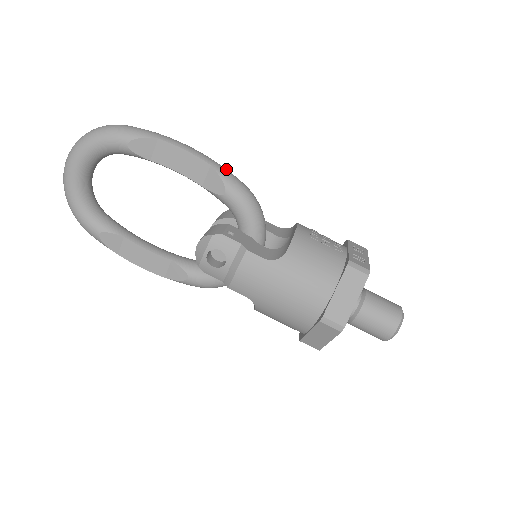
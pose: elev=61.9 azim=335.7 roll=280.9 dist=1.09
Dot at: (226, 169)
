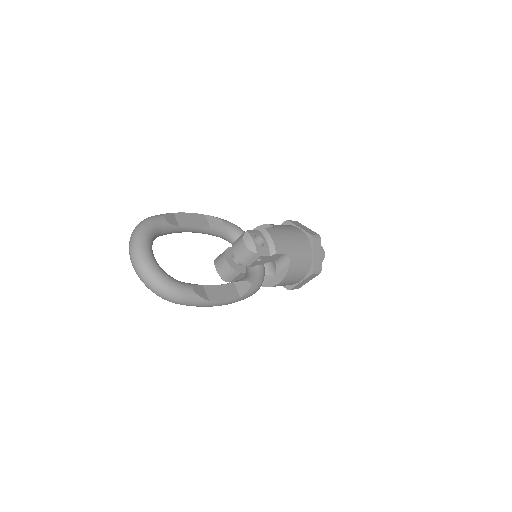
Dot at: occluded
